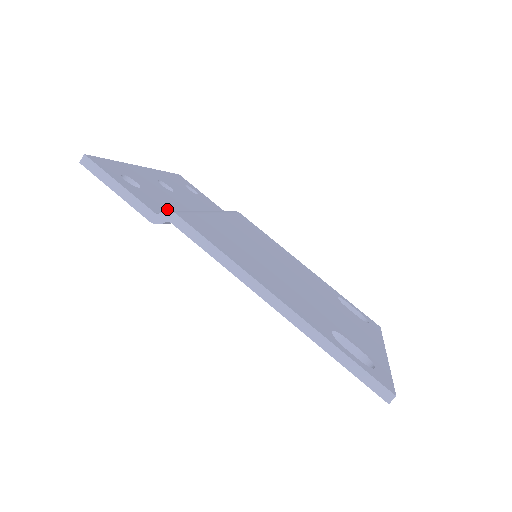
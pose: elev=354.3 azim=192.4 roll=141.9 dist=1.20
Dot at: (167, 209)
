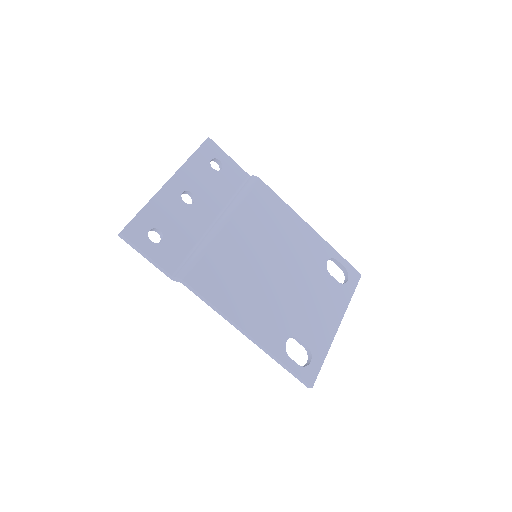
Dot at: (183, 254)
